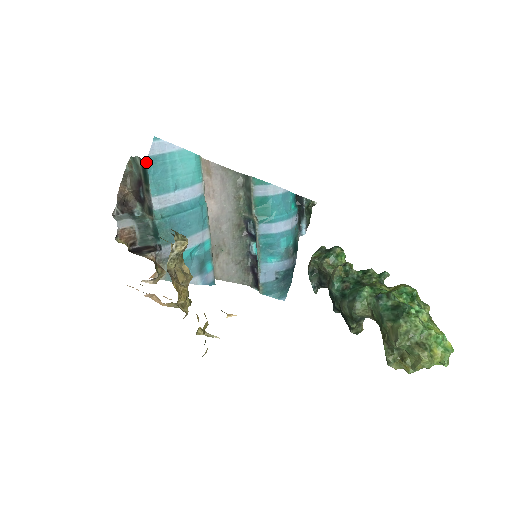
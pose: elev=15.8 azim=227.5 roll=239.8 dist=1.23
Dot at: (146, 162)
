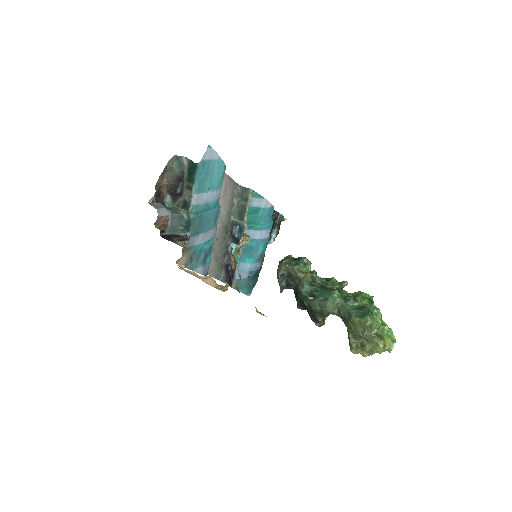
Dot at: (198, 164)
